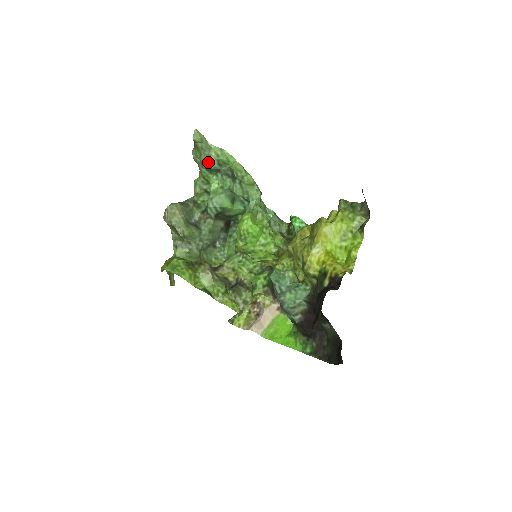
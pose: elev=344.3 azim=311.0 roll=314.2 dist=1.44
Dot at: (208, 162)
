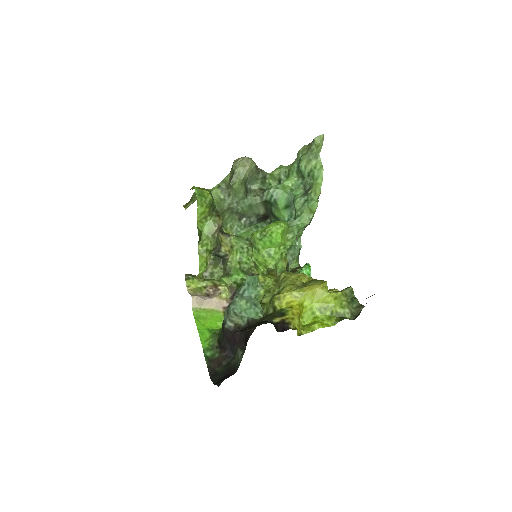
Dot at: (305, 163)
